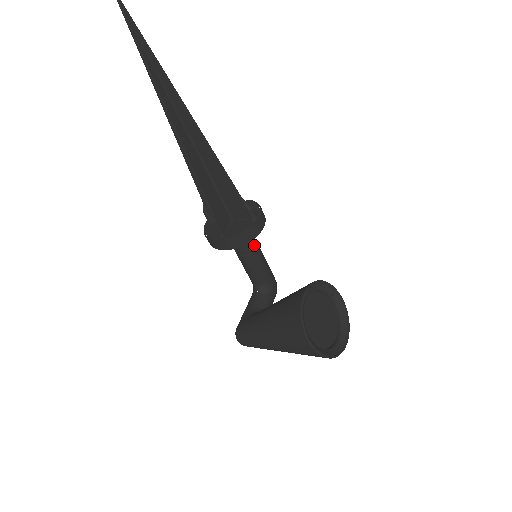
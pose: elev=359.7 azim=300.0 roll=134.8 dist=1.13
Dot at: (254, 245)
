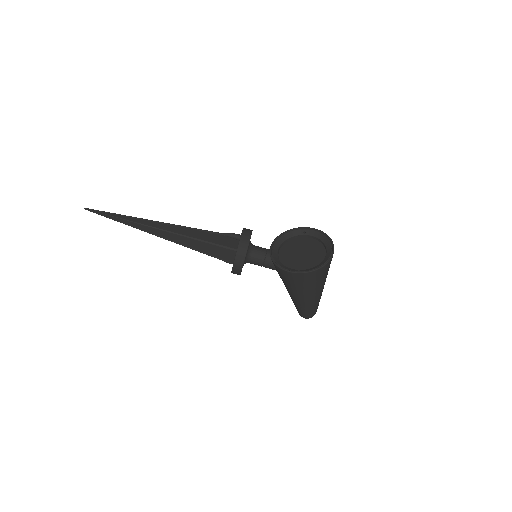
Dot at: (264, 252)
